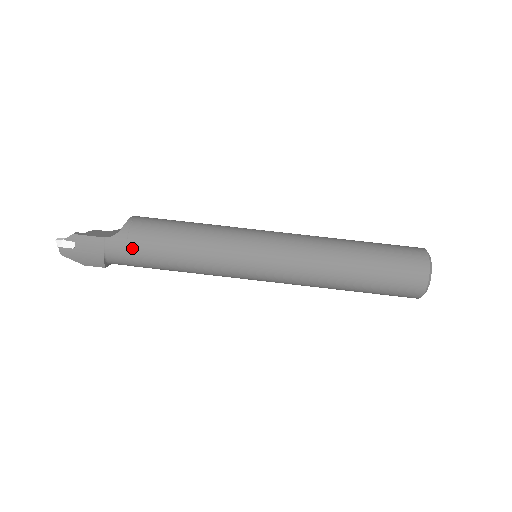
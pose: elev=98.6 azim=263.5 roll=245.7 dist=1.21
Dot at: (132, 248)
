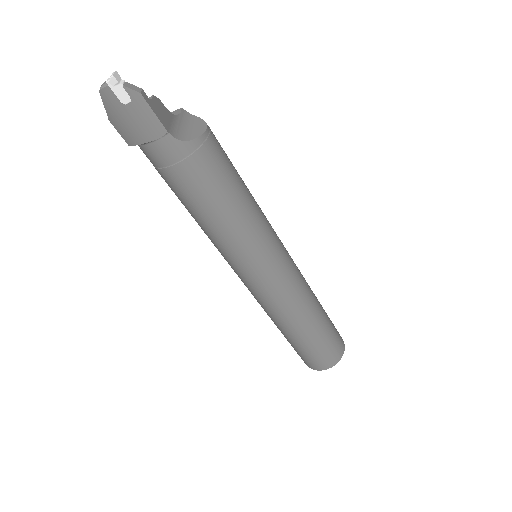
Dot at: (182, 169)
